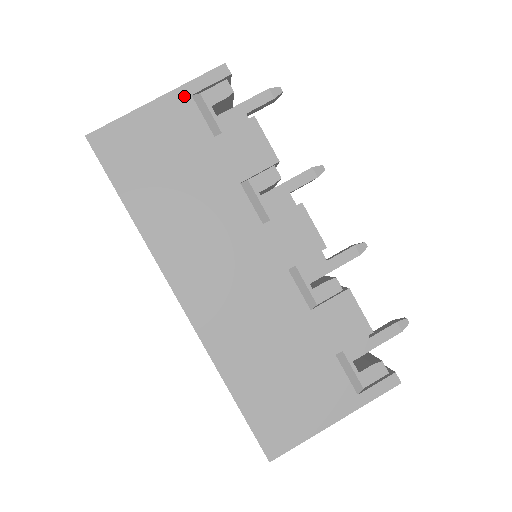
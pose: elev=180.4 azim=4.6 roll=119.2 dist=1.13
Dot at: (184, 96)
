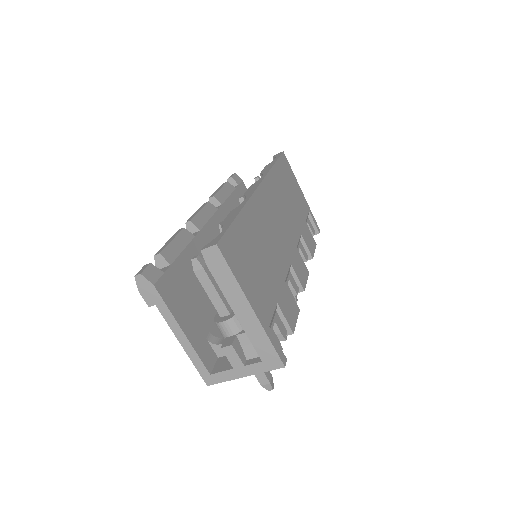
Dot at: (308, 207)
